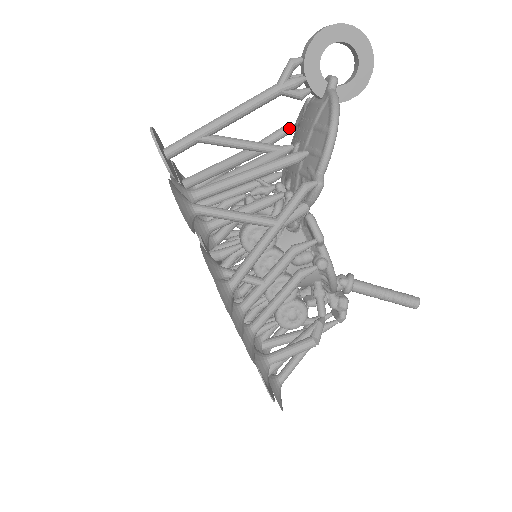
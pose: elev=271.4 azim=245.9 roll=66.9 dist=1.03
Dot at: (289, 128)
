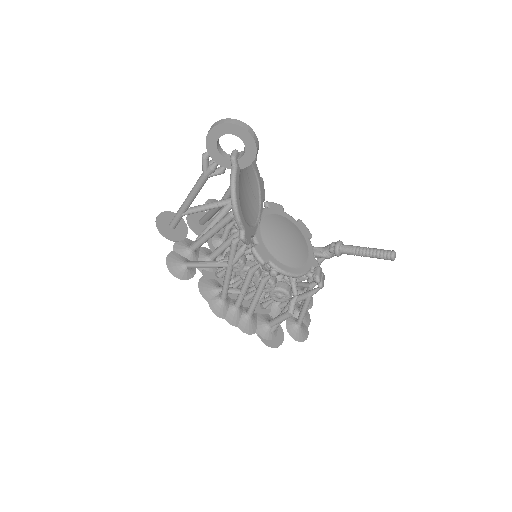
Dot at: occluded
